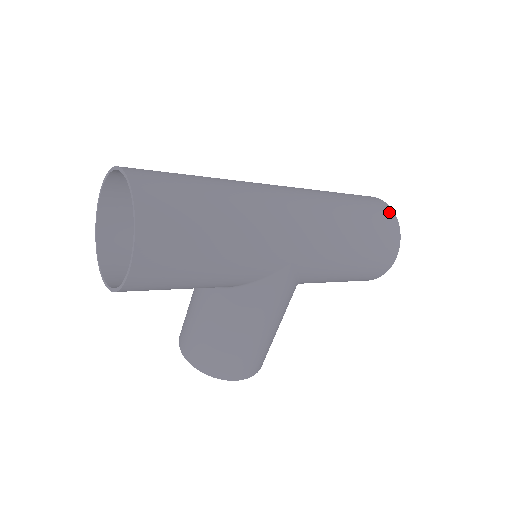
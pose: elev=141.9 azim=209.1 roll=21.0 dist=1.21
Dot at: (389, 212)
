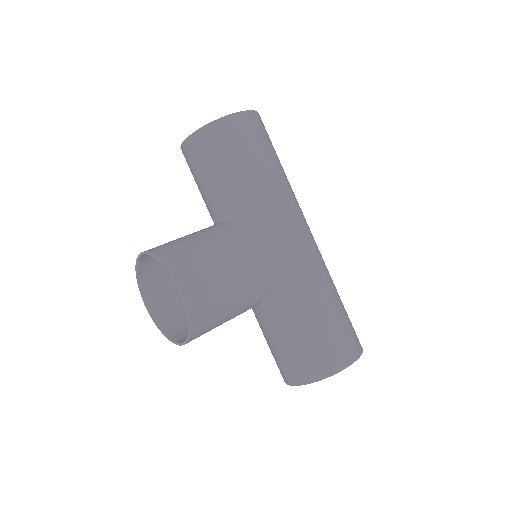
Dot at: occluded
